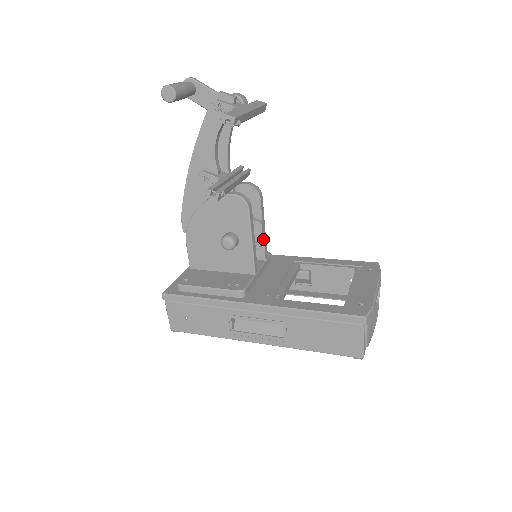
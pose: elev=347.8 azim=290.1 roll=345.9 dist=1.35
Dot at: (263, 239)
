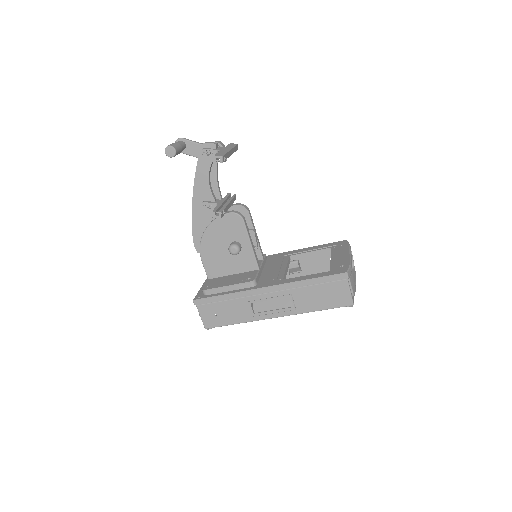
Dot at: (258, 243)
